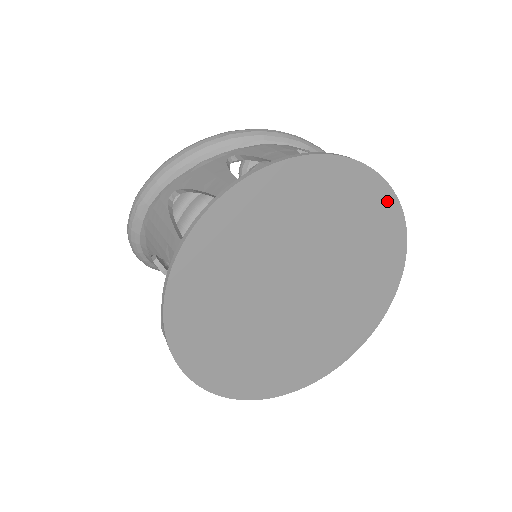
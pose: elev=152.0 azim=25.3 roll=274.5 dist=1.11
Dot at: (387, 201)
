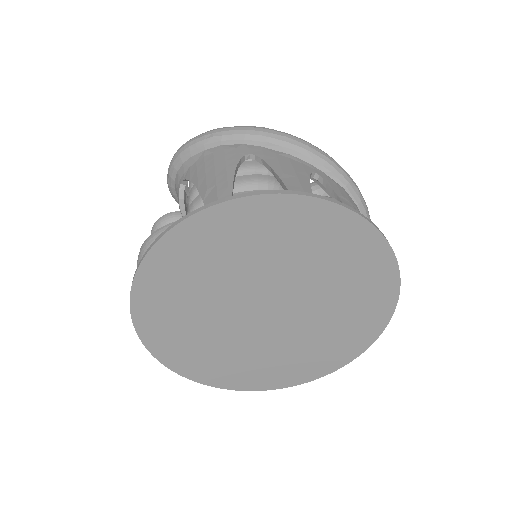
Dot at: (385, 311)
